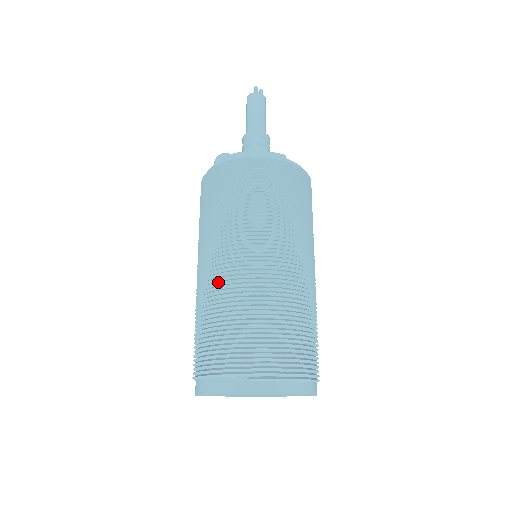
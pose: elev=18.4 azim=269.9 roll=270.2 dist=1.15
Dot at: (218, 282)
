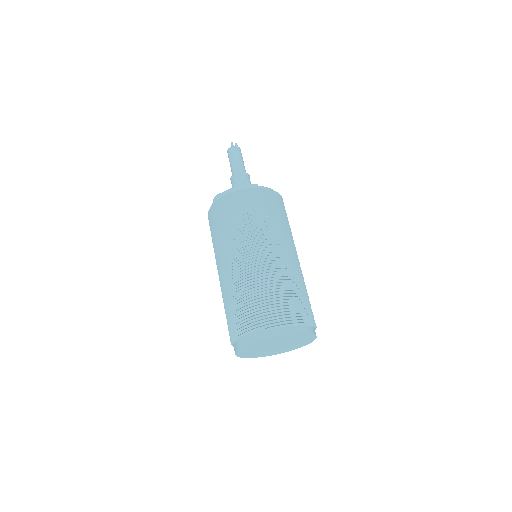
Dot at: (231, 276)
